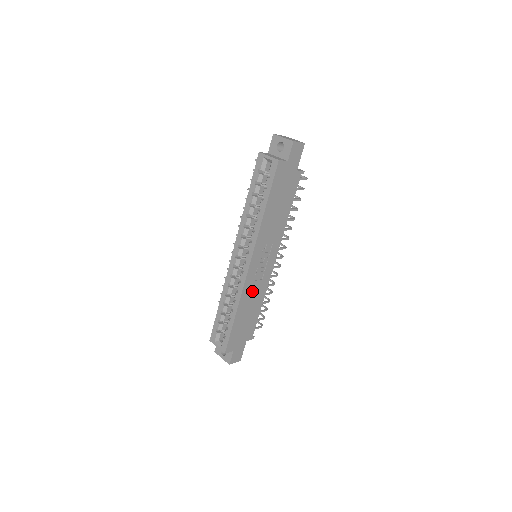
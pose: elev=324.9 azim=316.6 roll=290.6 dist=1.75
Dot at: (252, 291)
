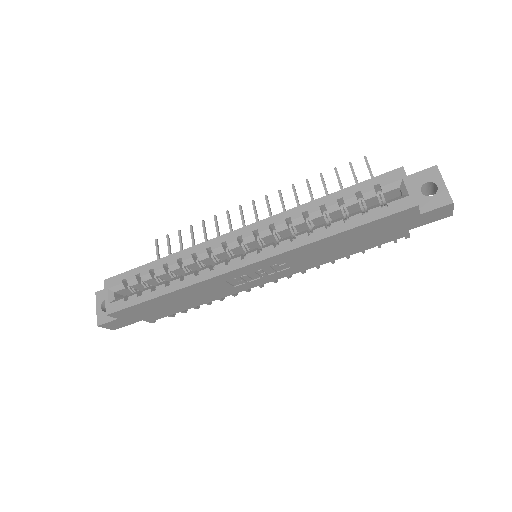
Dot at: (211, 288)
